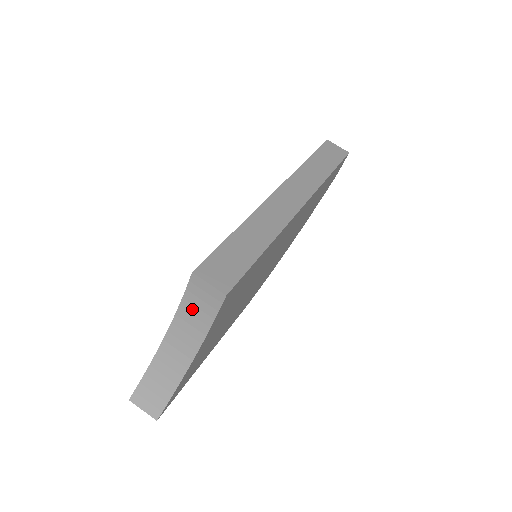
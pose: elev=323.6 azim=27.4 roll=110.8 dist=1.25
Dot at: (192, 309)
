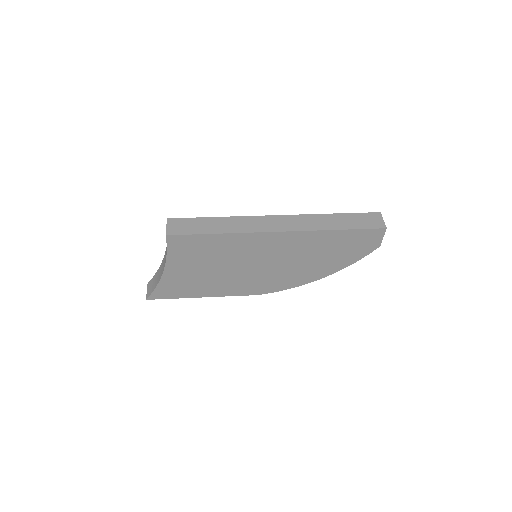
Dot at: occluded
